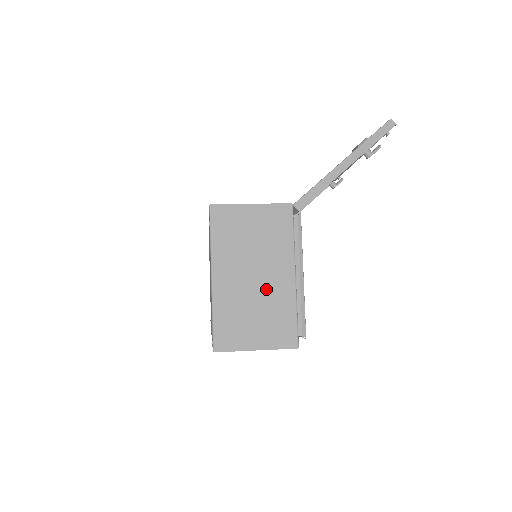
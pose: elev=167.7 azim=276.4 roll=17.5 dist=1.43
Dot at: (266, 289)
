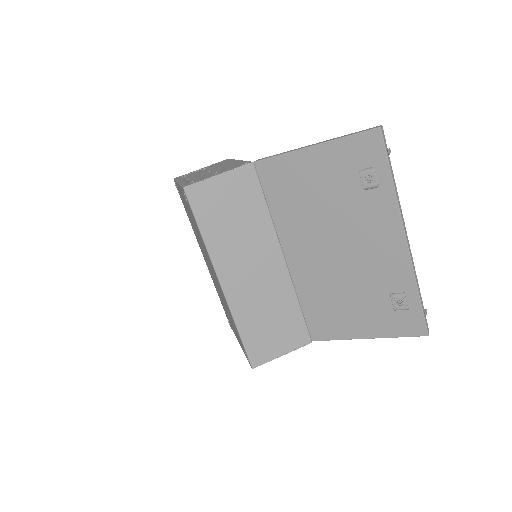
Dot at: occluded
